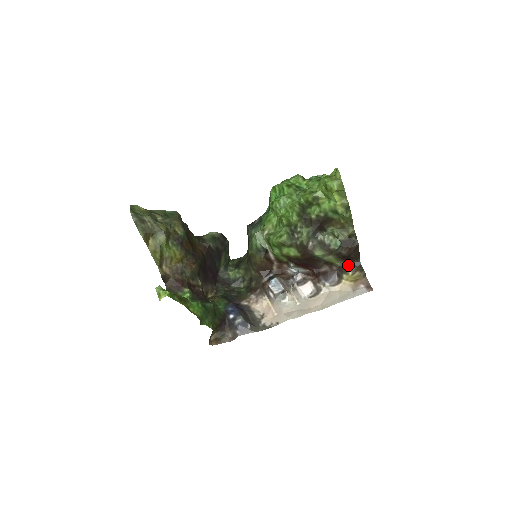
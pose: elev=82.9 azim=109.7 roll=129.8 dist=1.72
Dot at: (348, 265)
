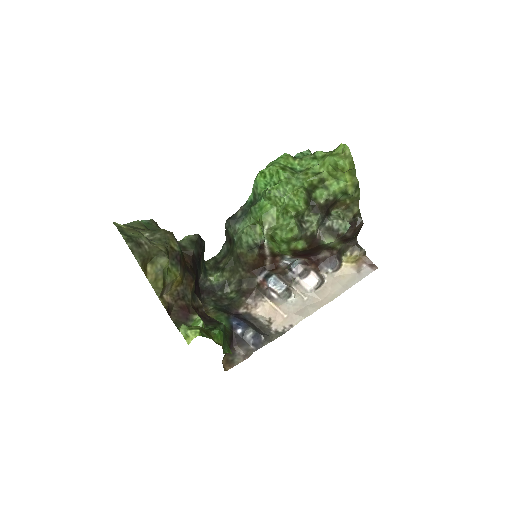
Dot at: (346, 246)
